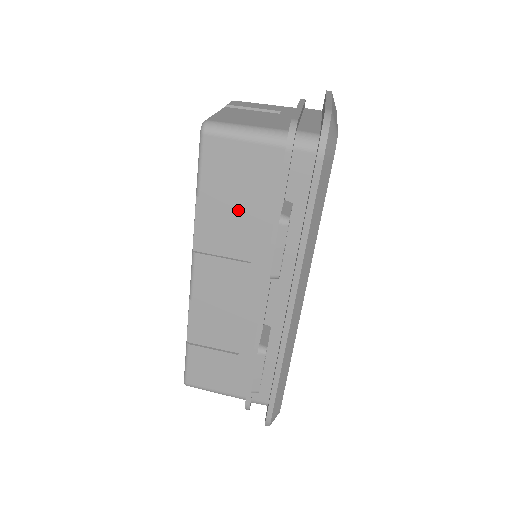
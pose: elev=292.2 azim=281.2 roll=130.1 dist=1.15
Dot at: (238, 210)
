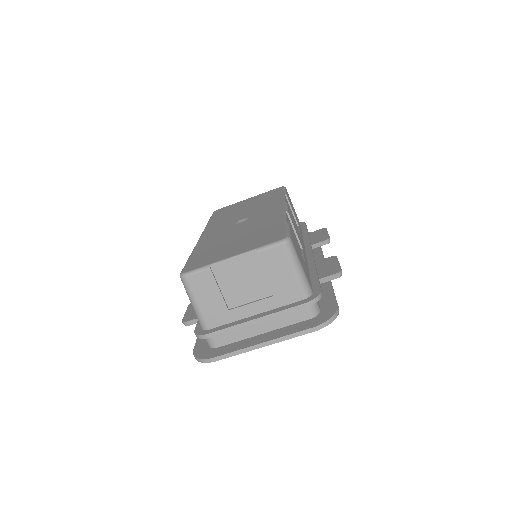
Dot at: occluded
